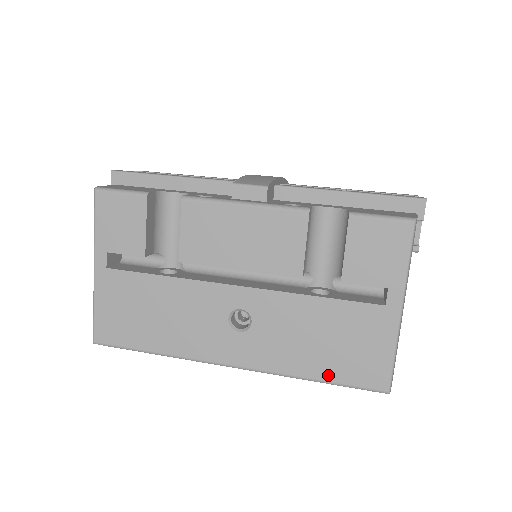
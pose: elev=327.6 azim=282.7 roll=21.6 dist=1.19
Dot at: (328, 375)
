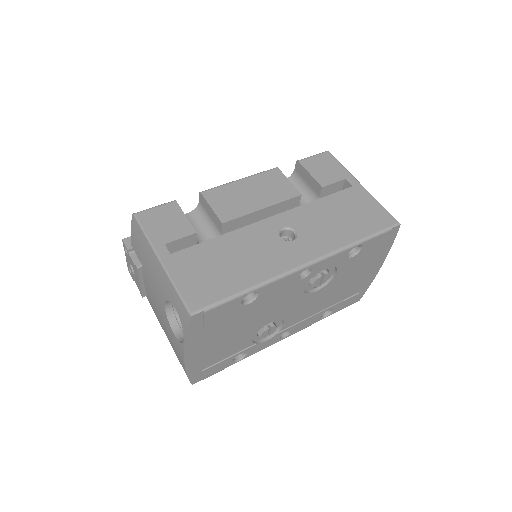
Dot at: (363, 233)
